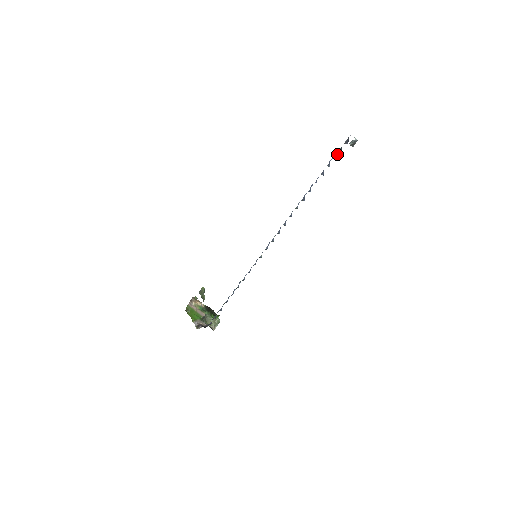
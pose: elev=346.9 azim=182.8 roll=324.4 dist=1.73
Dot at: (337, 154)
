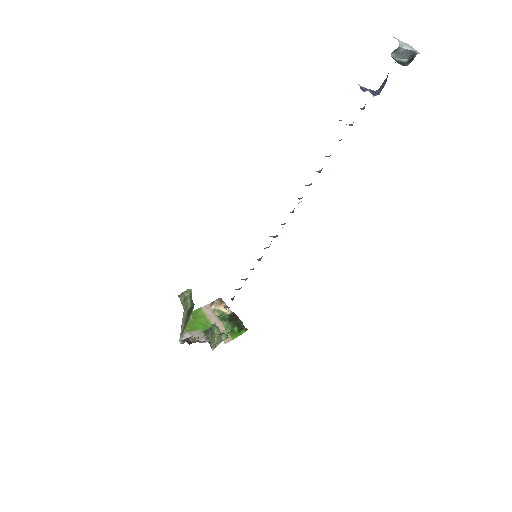
Dot at: occluded
